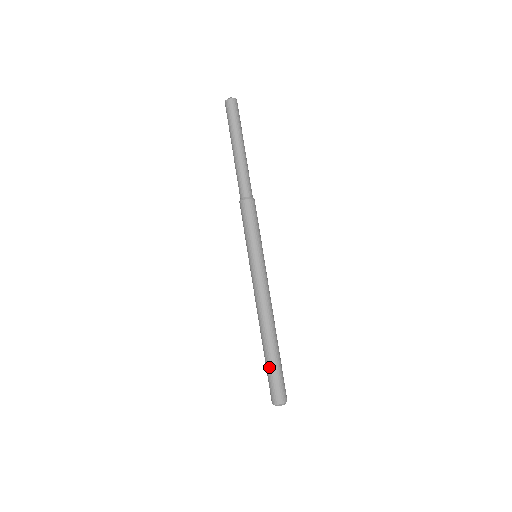
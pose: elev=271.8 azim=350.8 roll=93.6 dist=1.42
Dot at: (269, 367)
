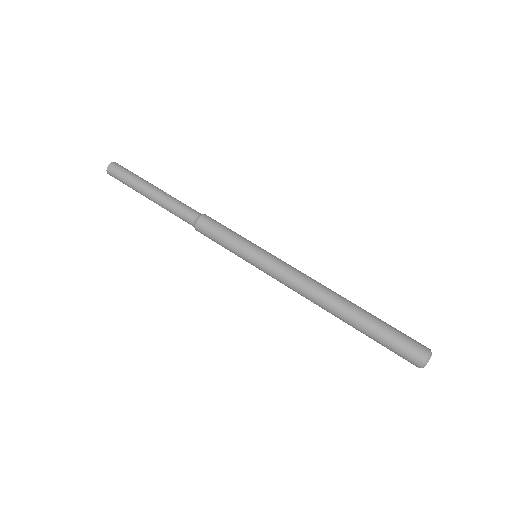
Dot at: (381, 327)
